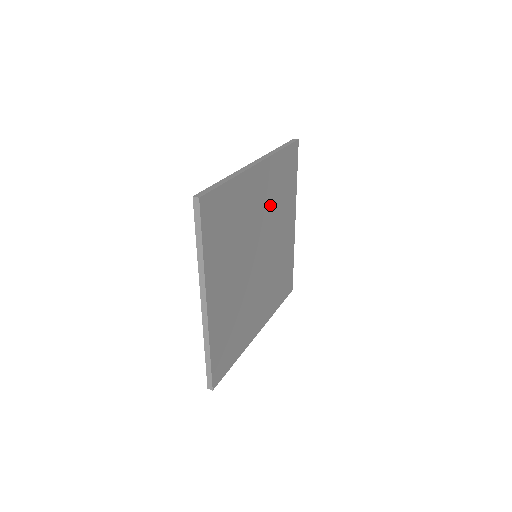
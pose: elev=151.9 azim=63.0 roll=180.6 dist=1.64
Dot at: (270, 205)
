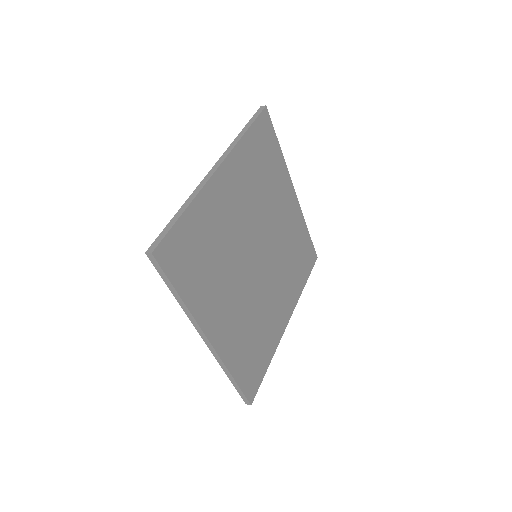
Dot at: (253, 198)
